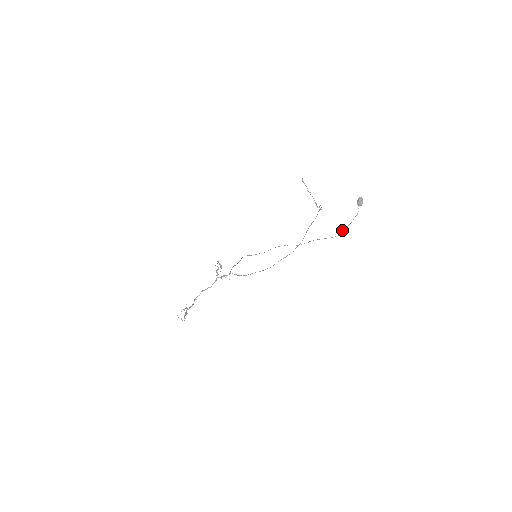
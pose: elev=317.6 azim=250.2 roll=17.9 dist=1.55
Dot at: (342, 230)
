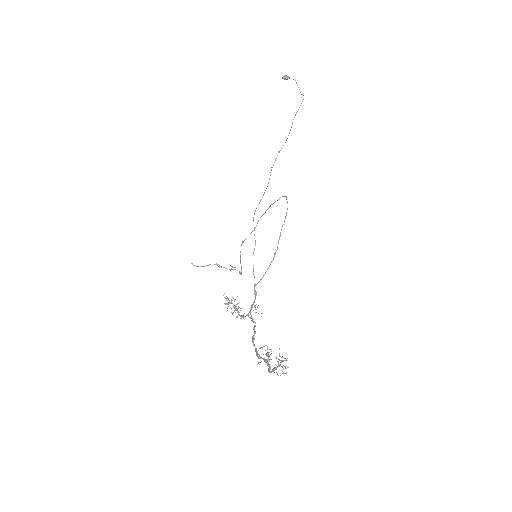
Dot at: (301, 94)
